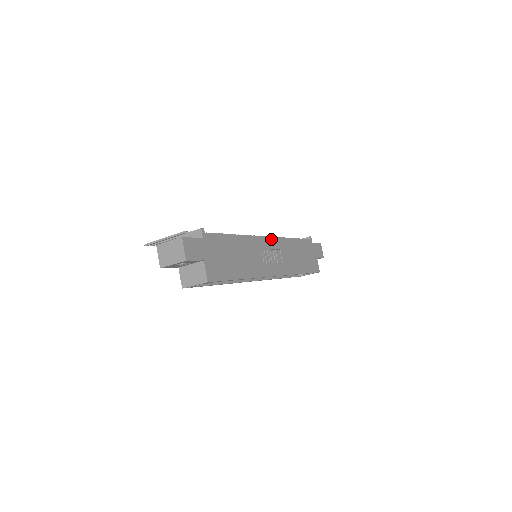
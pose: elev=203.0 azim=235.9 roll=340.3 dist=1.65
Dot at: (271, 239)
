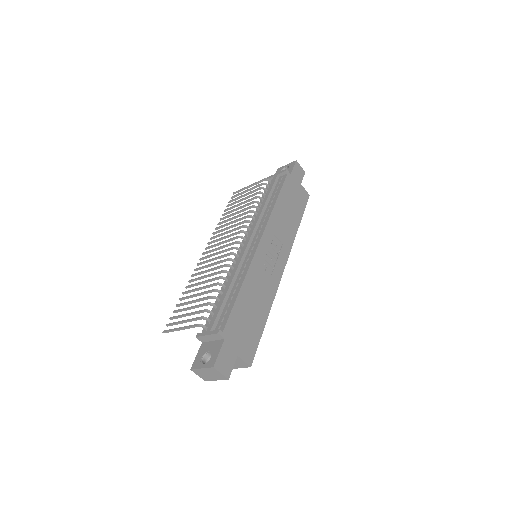
Dot at: (263, 238)
